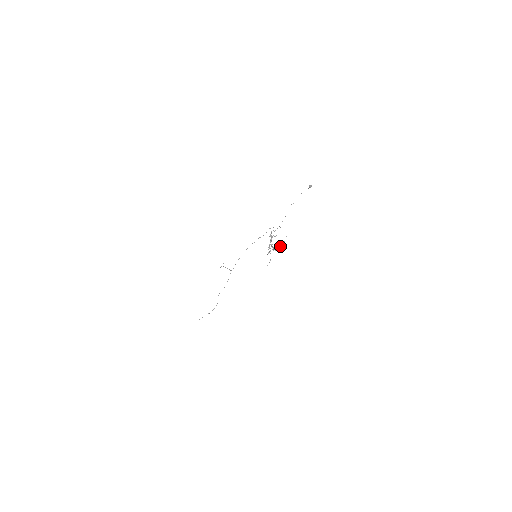
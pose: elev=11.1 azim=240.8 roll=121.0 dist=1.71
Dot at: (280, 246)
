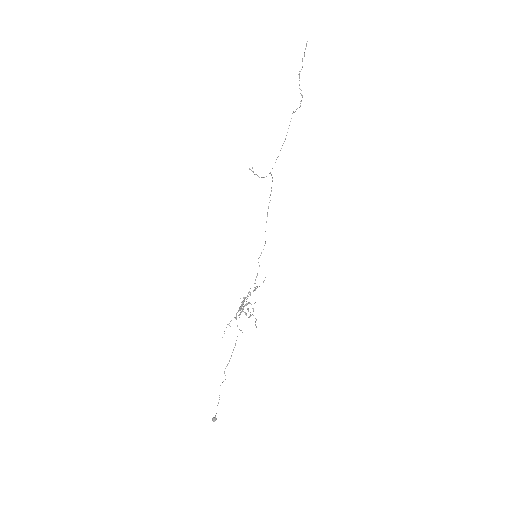
Dot at: (251, 315)
